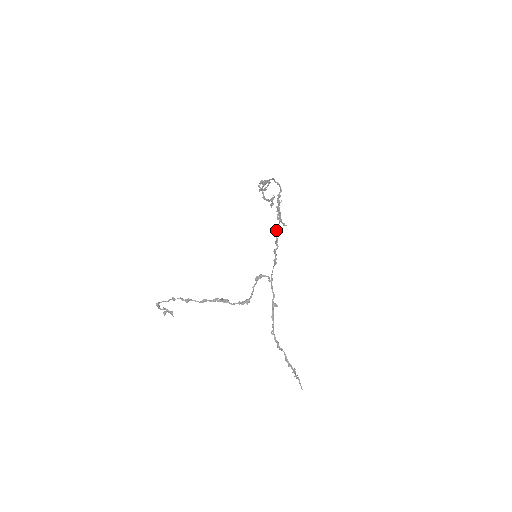
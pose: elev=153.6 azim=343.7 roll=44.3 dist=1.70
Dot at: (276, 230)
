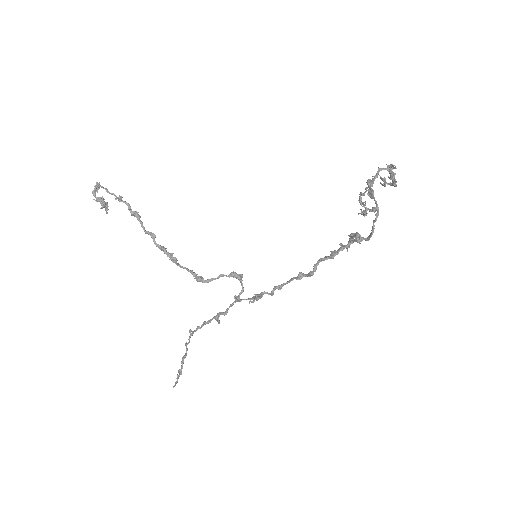
Dot at: (293, 277)
